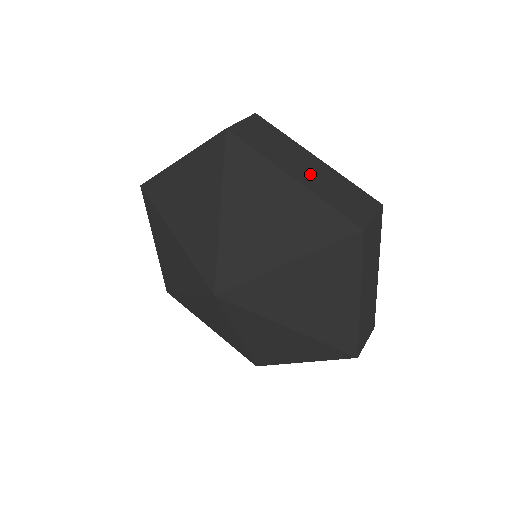
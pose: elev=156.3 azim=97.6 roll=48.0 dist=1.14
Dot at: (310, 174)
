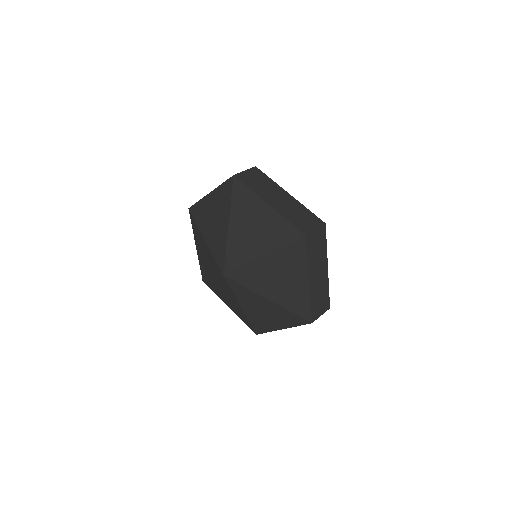
Dot at: (281, 203)
